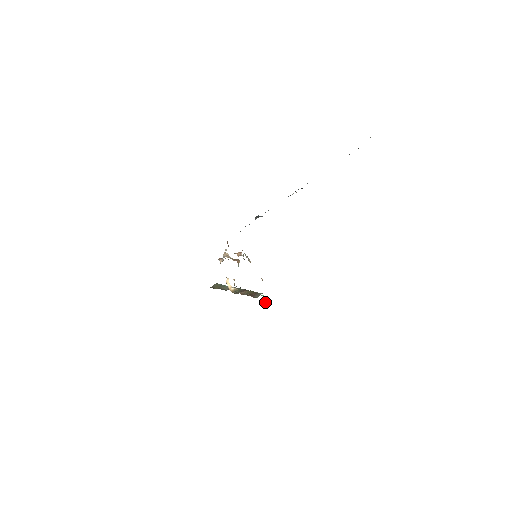
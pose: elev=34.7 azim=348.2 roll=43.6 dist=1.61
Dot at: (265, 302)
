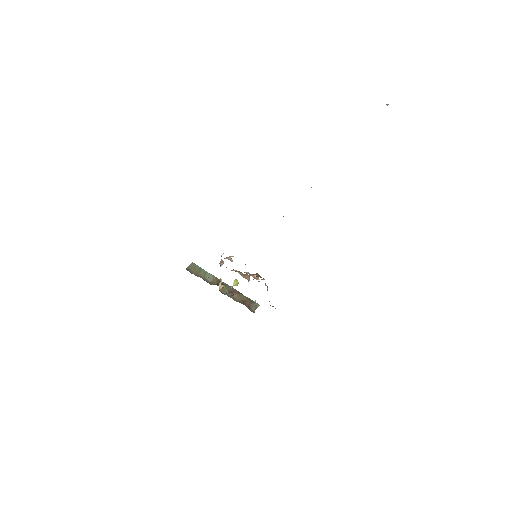
Dot at: (238, 283)
